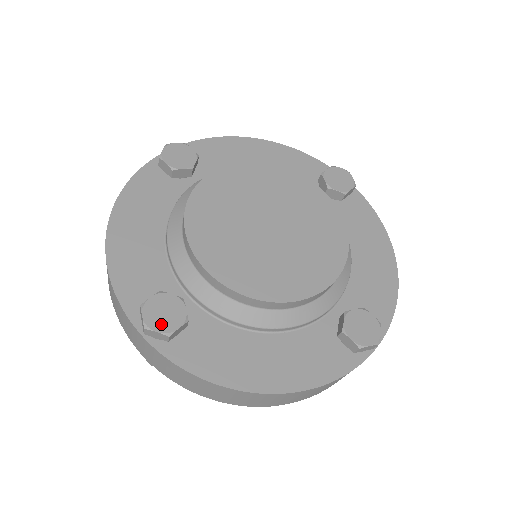
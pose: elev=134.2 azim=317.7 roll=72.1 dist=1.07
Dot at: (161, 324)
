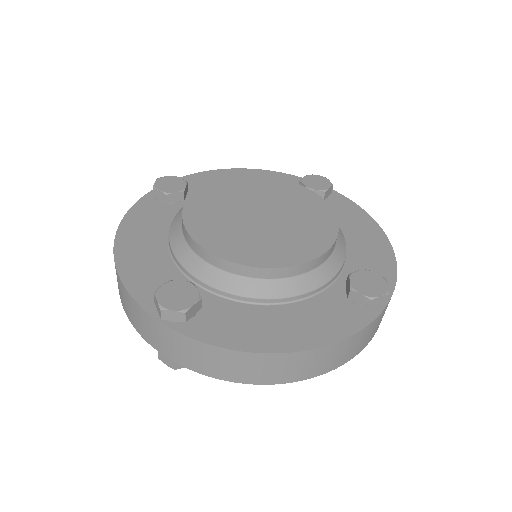
Dot at: (176, 304)
